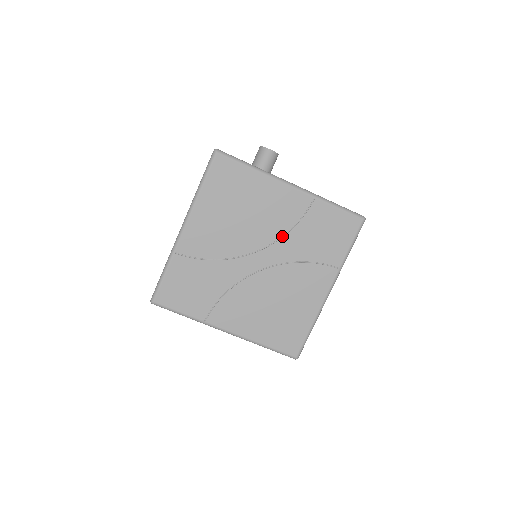
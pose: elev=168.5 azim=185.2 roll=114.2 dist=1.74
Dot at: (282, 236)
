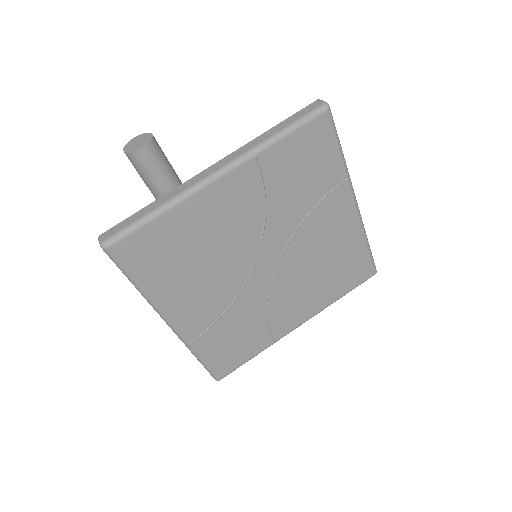
Dot at: (264, 224)
